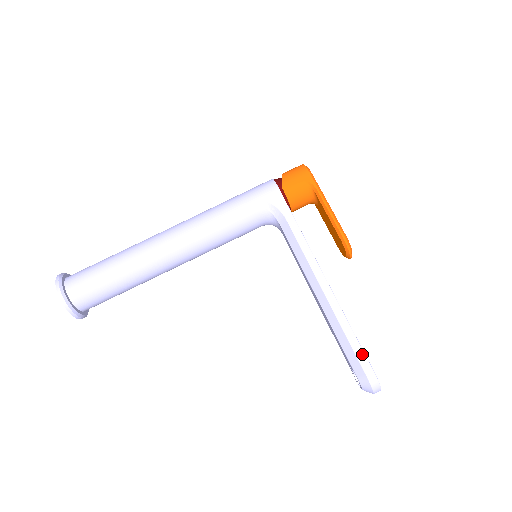
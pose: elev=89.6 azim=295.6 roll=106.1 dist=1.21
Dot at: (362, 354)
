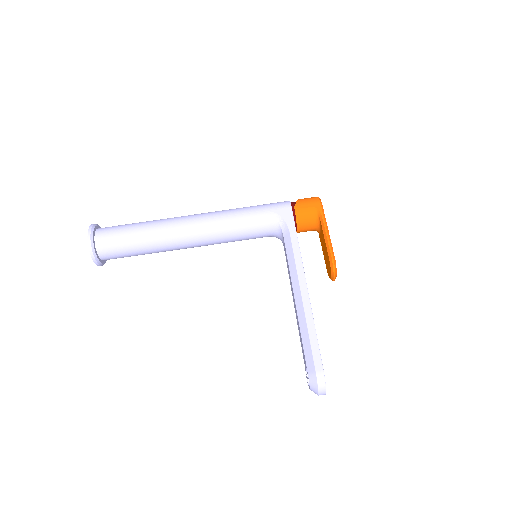
Dot at: (318, 353)
